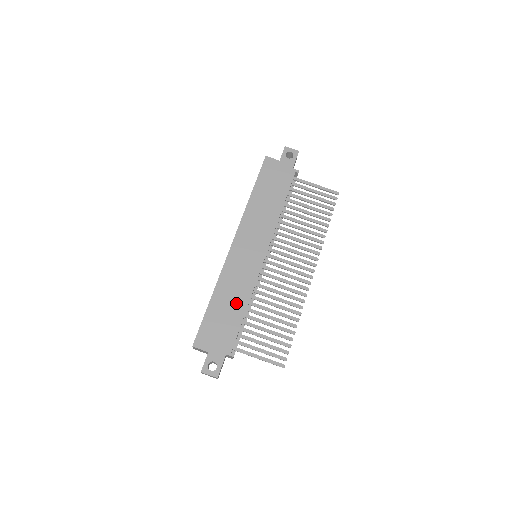
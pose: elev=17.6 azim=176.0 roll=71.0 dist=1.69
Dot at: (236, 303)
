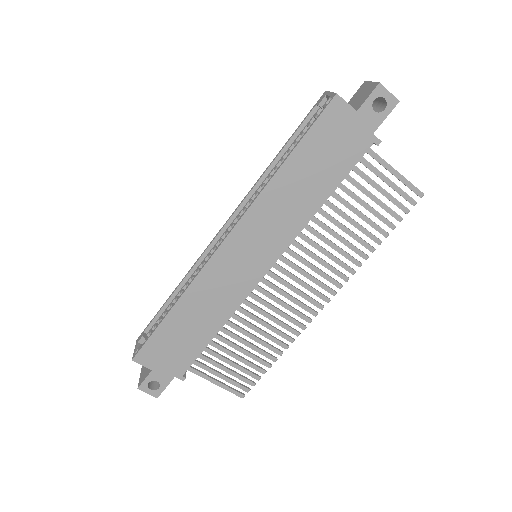
Dot at: (205, 322)
